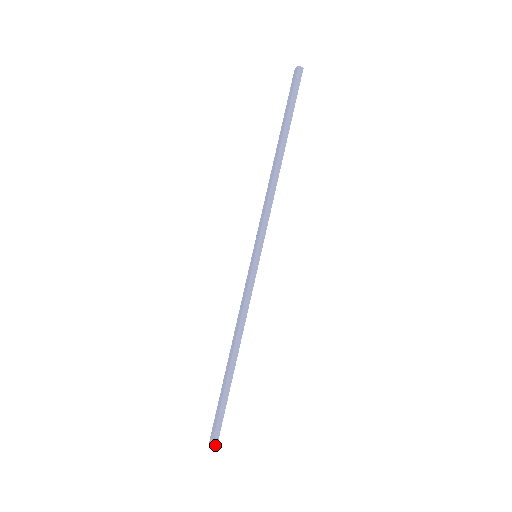
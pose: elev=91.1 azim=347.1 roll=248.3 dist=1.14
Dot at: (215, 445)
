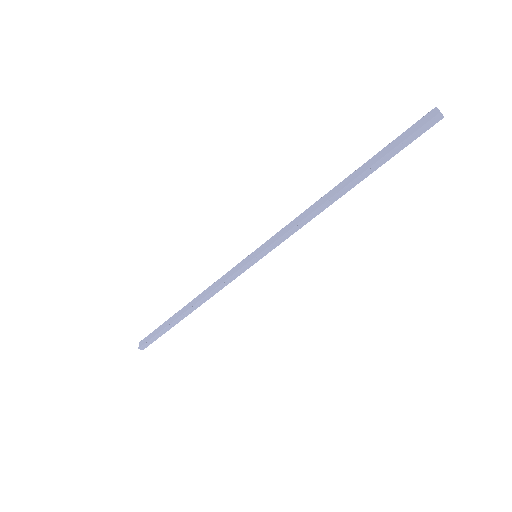
Dot at: (143, 348)
